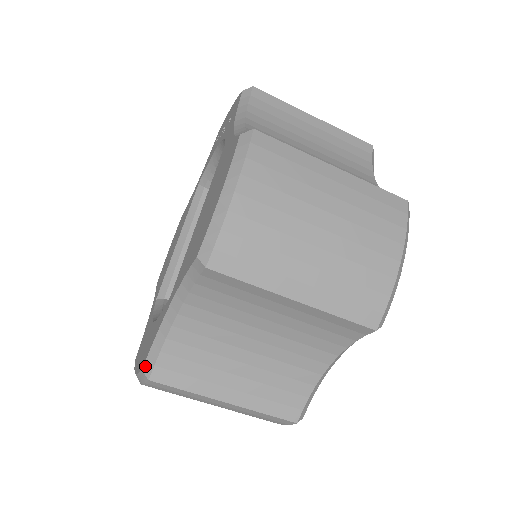
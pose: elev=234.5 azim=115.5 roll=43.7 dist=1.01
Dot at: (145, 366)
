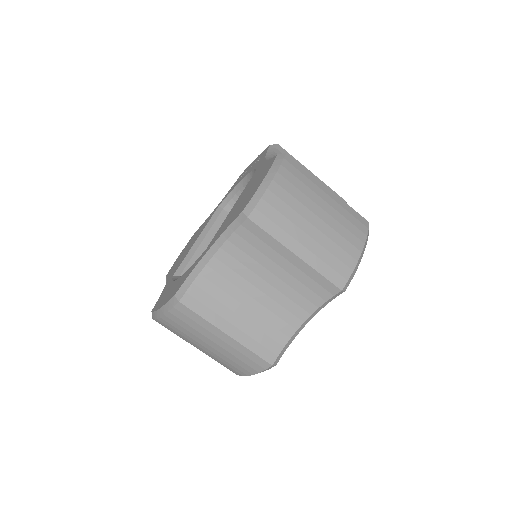
Dot at: (178, 292)
